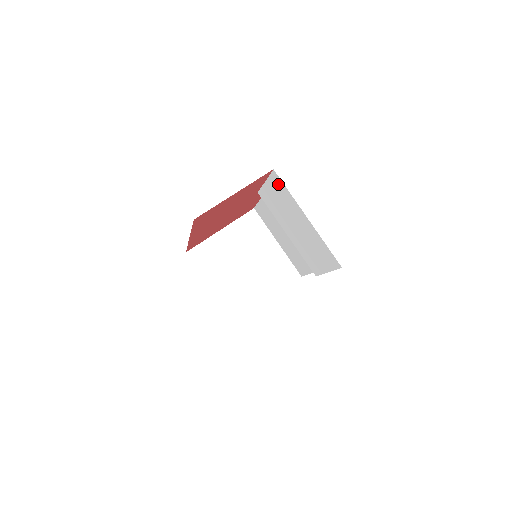
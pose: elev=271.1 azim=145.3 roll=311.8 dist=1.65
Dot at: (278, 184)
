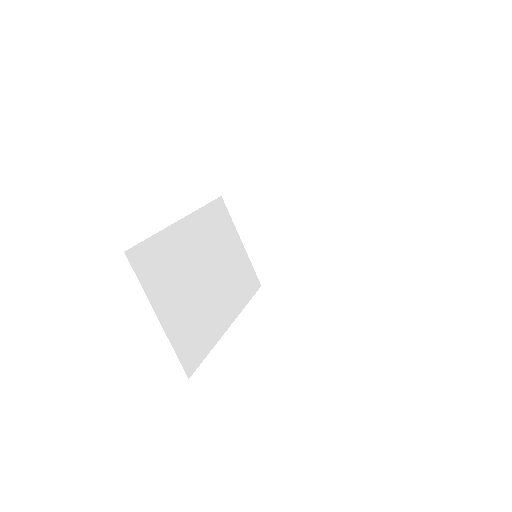
Dot at: occluded
